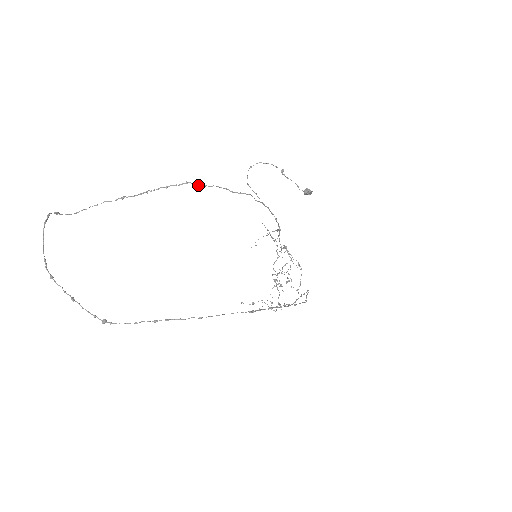
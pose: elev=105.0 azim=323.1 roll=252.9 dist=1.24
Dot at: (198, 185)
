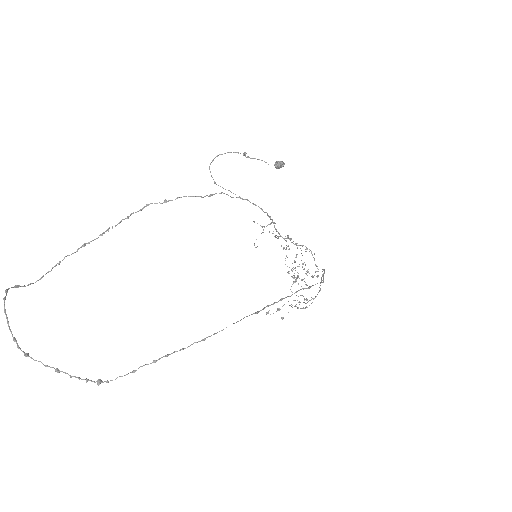
Dot at: (160, 203)
